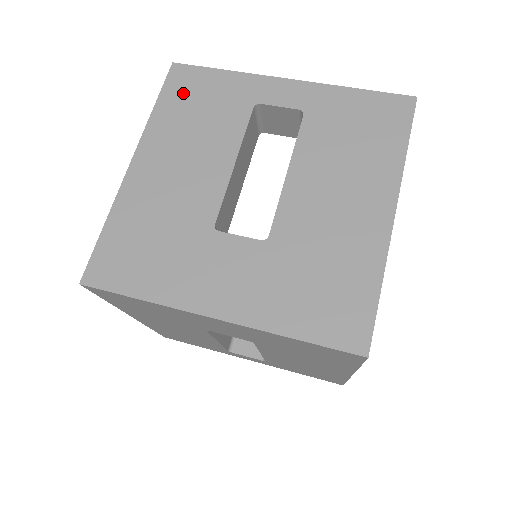
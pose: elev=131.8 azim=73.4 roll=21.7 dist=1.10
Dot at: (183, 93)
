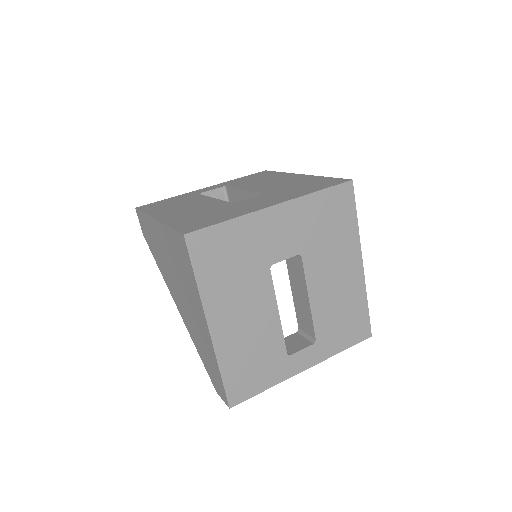
Dot at: (155, 206)
